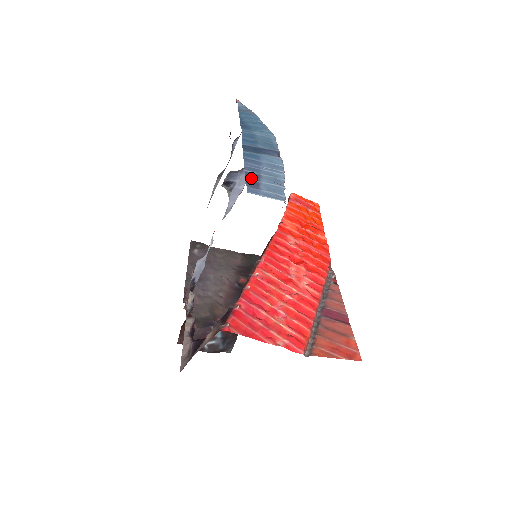
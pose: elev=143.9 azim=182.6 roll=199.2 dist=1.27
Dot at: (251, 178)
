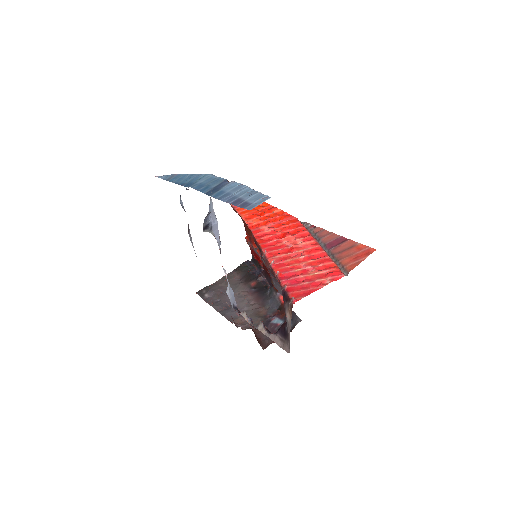
Dot at: (238, 203)
